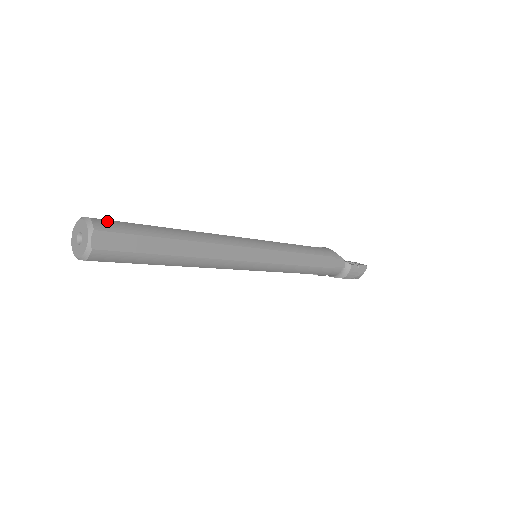
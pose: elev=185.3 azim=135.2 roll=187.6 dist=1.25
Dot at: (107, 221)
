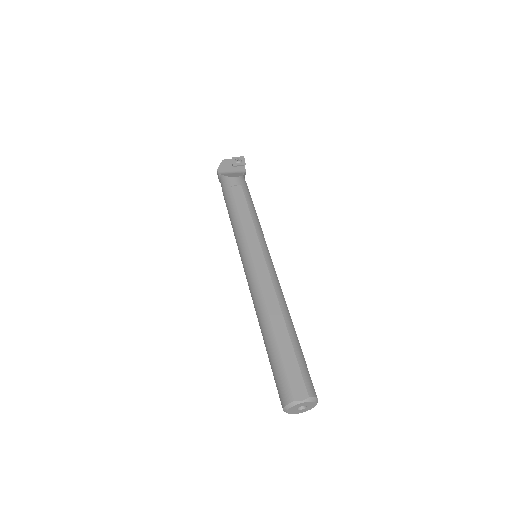
Dot at: (307, 384)
